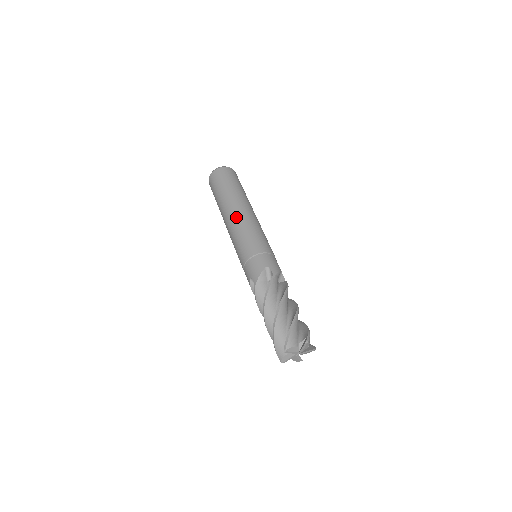
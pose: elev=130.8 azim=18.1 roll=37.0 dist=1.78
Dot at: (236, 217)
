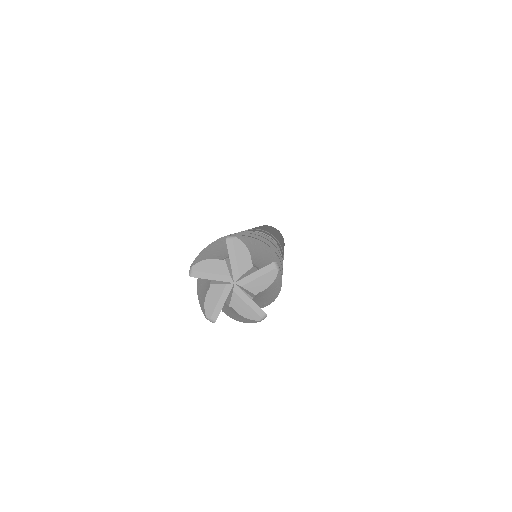
Dot at: (268, 228)
